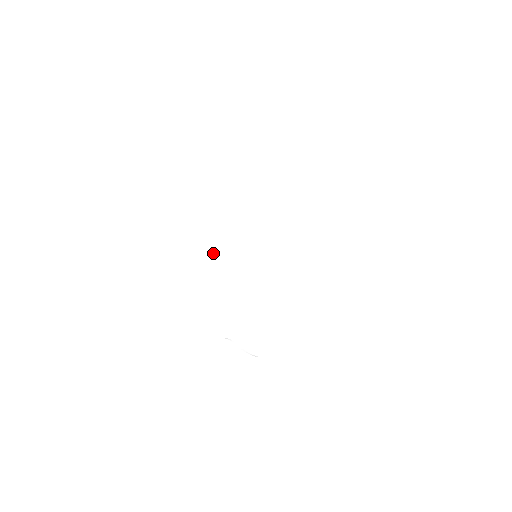
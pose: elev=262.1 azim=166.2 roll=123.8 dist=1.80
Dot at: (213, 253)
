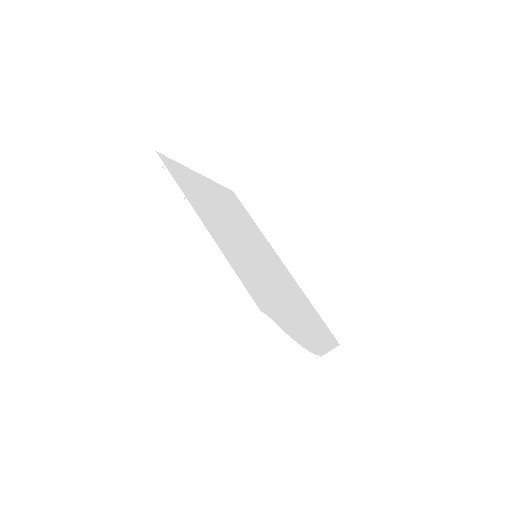
Dot at: (214, 230)
